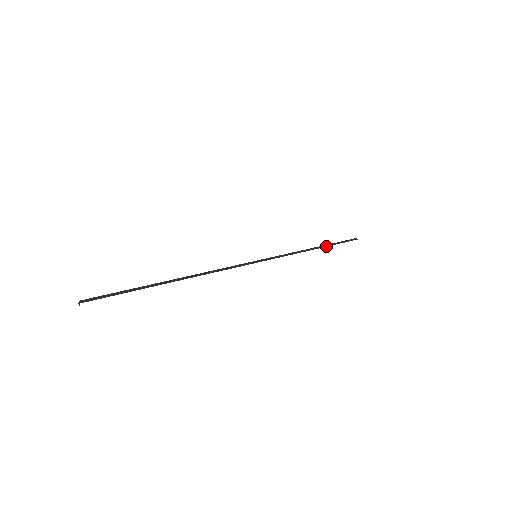
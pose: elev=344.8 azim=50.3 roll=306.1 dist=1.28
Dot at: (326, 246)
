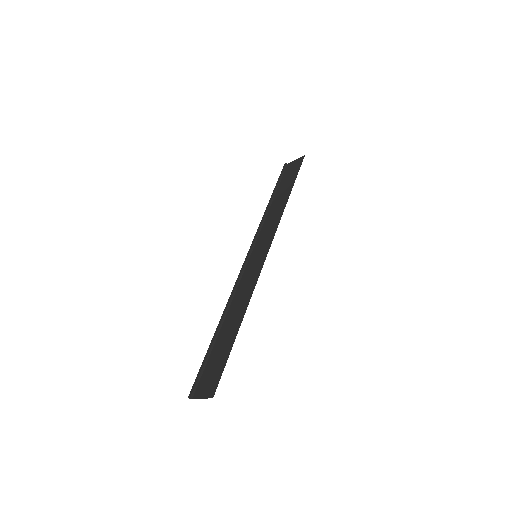
Dot at: (276, 192)
